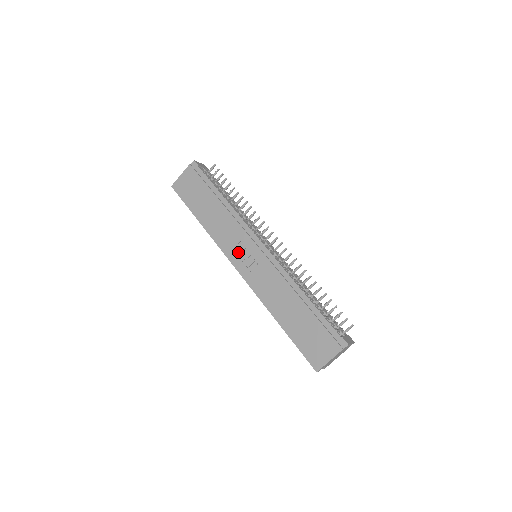
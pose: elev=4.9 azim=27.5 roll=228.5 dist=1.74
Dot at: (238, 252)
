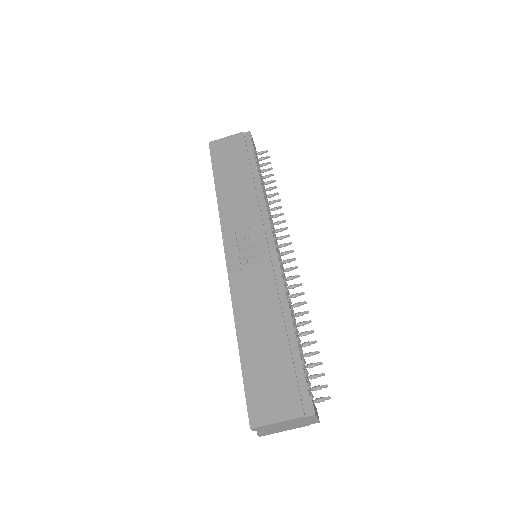
Dot at: (239, 237)
